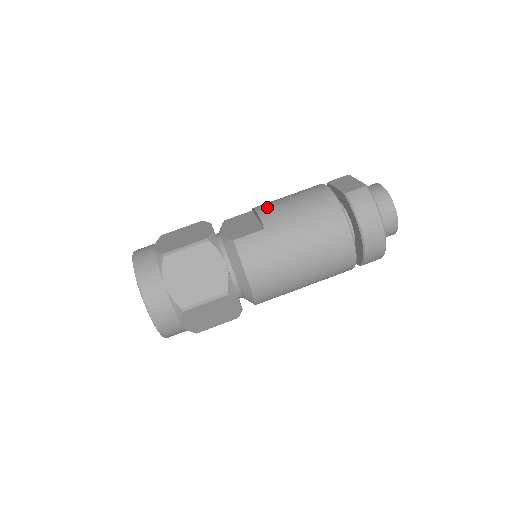
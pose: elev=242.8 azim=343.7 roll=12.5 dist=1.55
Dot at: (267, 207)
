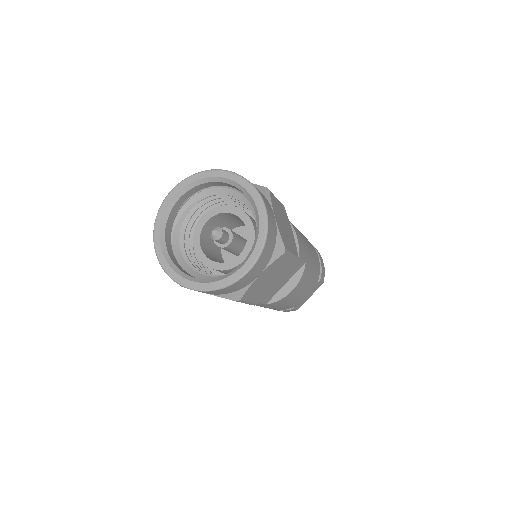
Dot at: occluded
